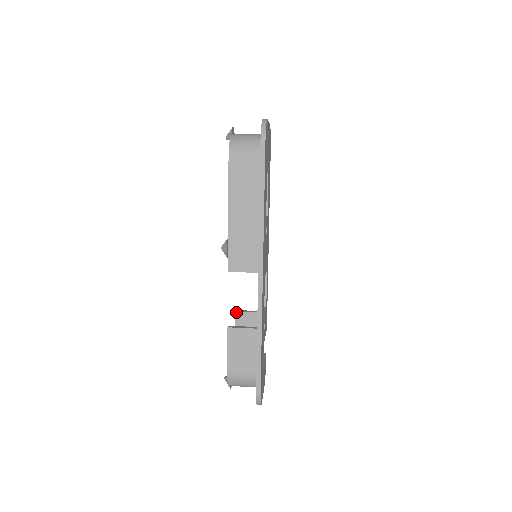
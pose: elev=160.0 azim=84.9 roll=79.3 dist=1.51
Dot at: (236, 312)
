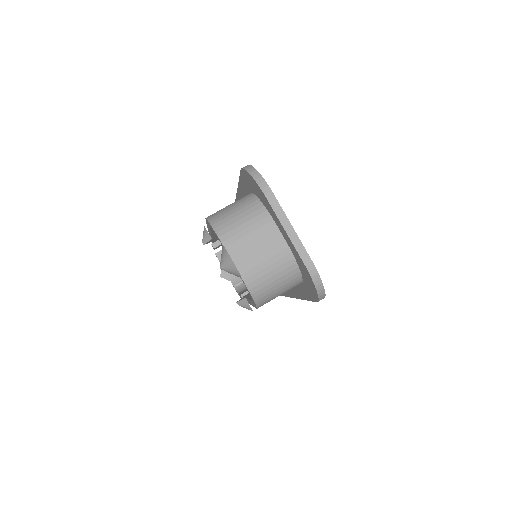
Dot at: occluded
